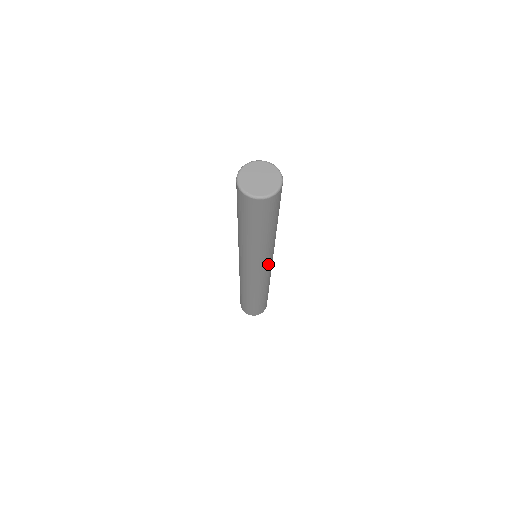
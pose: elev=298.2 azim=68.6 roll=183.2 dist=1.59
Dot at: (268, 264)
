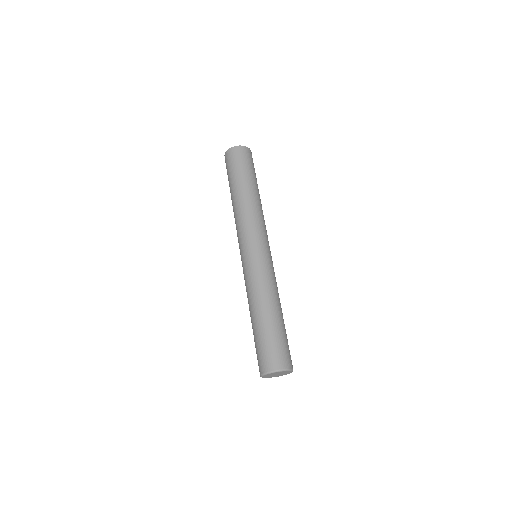
Dot at: occluded
